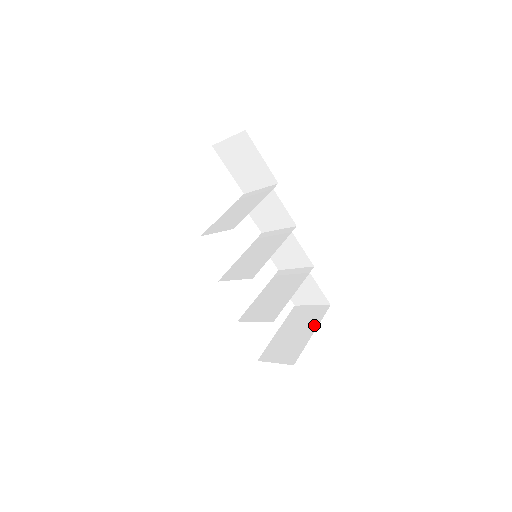
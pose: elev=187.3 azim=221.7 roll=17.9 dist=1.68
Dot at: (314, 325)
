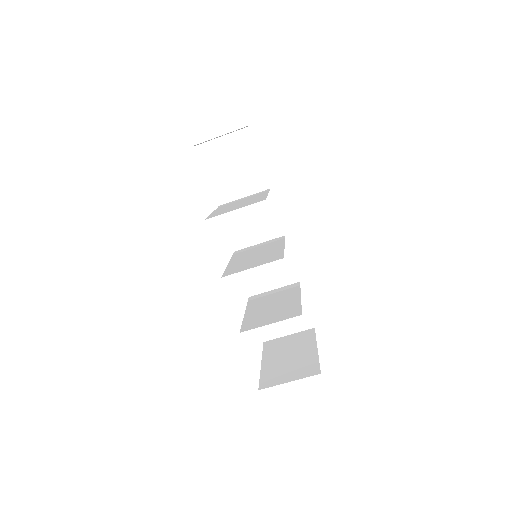
Dot at: (311, 343)
